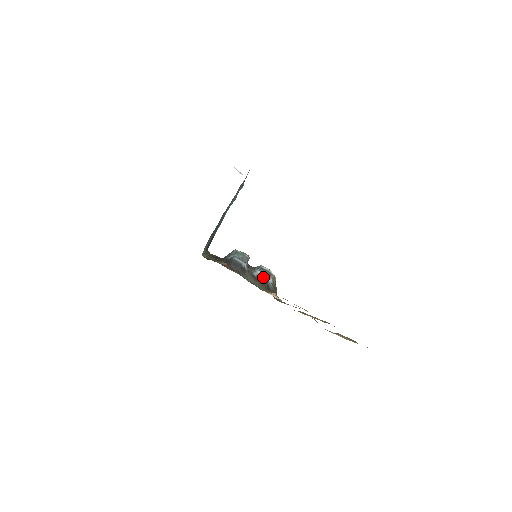
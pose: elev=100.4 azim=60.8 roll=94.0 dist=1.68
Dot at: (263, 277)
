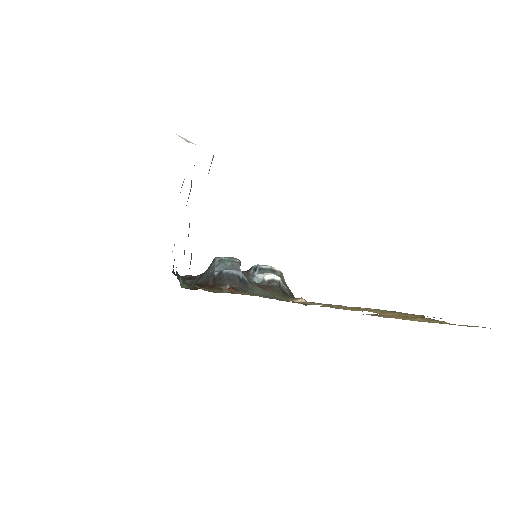
Dot at: (271, 281)
